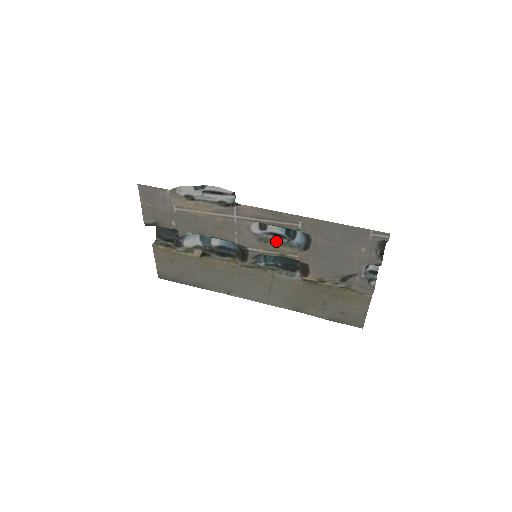
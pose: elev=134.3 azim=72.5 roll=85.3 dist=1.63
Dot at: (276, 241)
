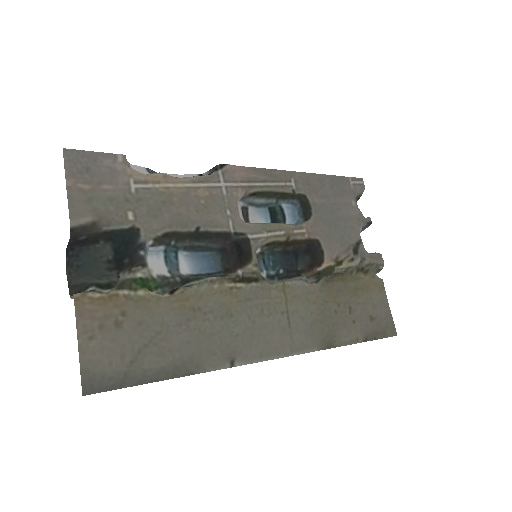
Dot at: occluded
